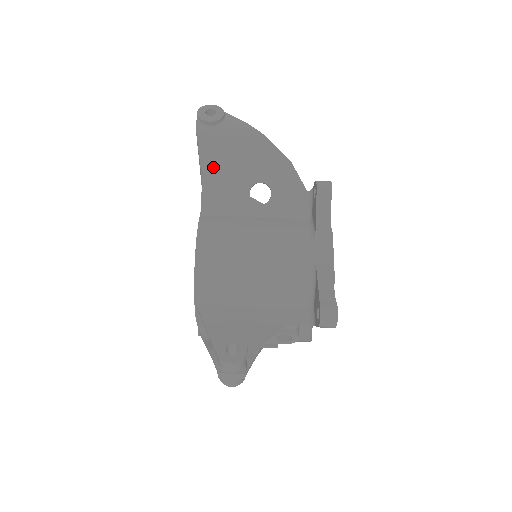
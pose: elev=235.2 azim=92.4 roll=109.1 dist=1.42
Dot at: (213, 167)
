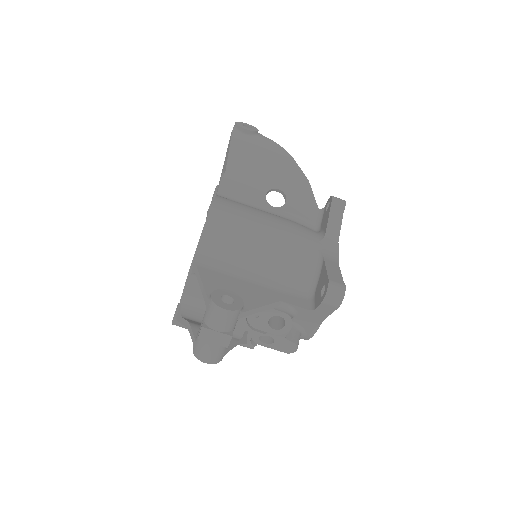
Dot at: (239, 164)
